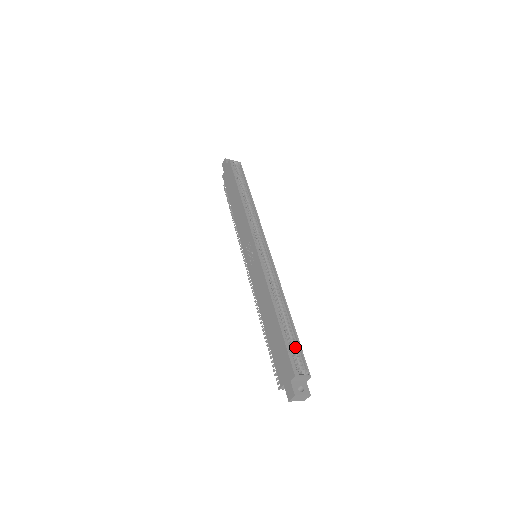
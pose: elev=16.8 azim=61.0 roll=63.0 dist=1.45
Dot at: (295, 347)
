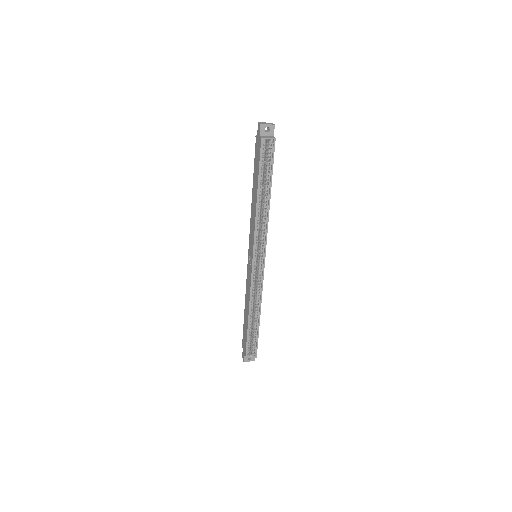
Dot at: (254, 339)
